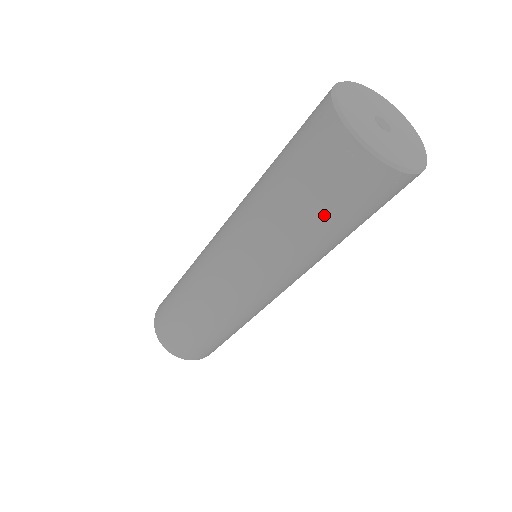
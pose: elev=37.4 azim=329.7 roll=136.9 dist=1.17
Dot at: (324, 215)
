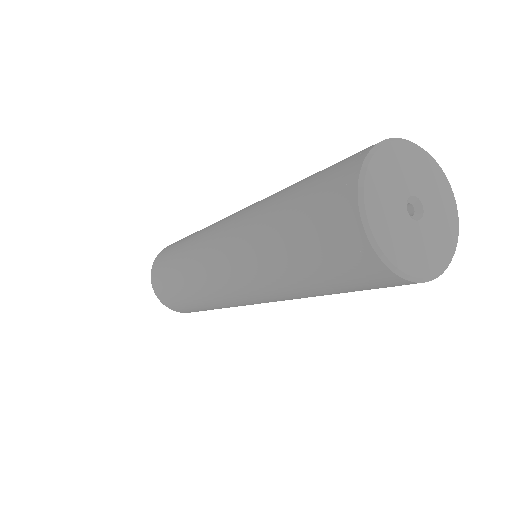
Dot at: occluded
